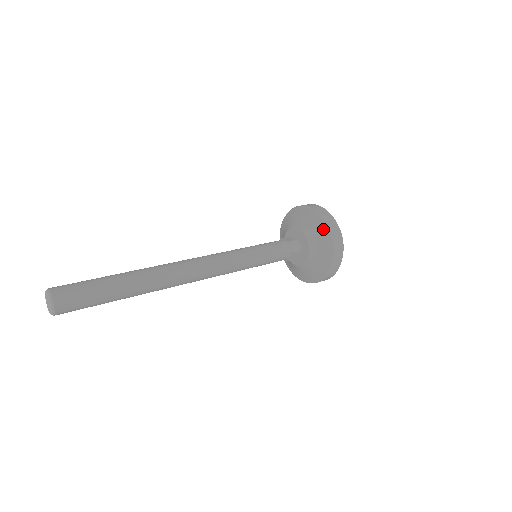
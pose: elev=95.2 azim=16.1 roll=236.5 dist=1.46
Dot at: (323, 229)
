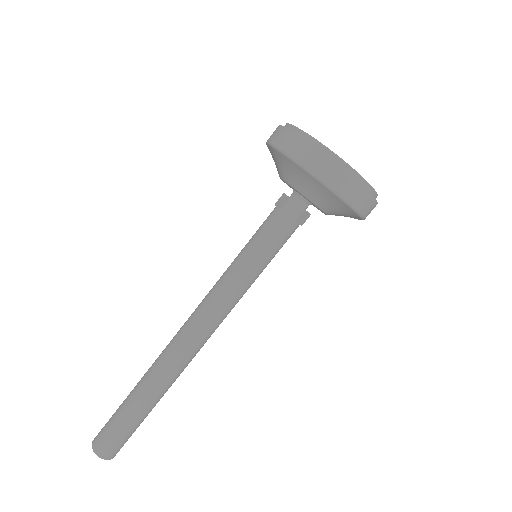
Dot at: (304, 175)
